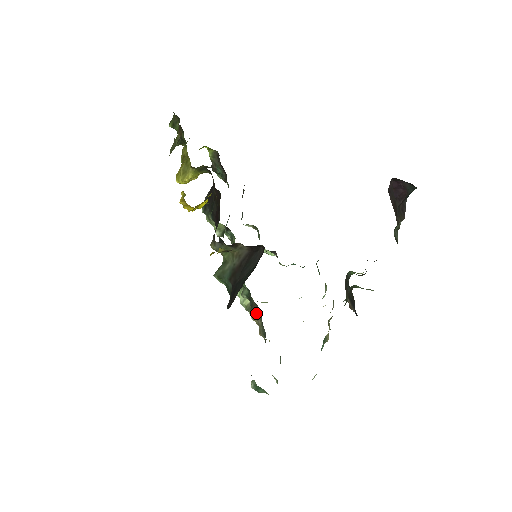
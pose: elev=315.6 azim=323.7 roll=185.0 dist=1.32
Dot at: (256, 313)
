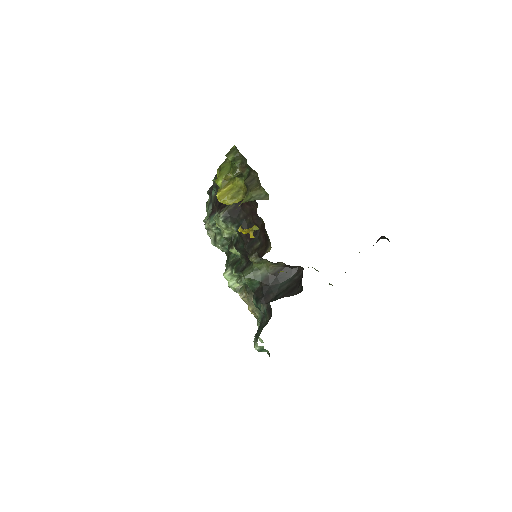
Dot at: occluded
